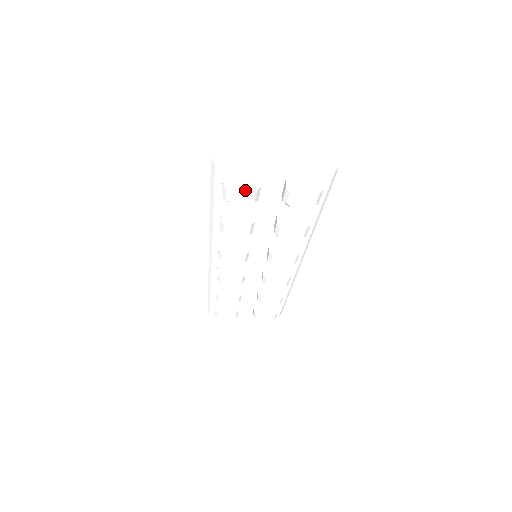
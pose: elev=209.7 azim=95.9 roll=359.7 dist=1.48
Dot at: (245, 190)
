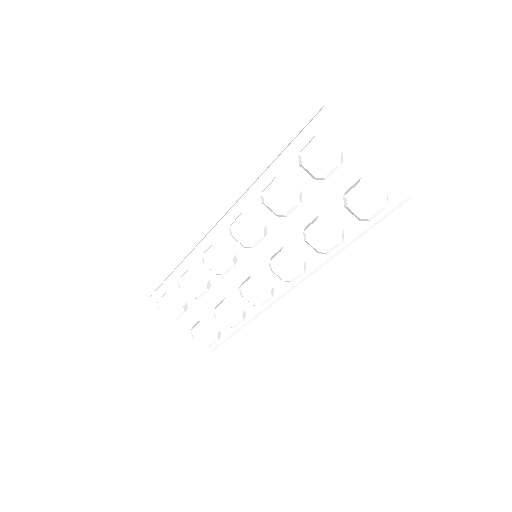
Dot at: (327, 158)
